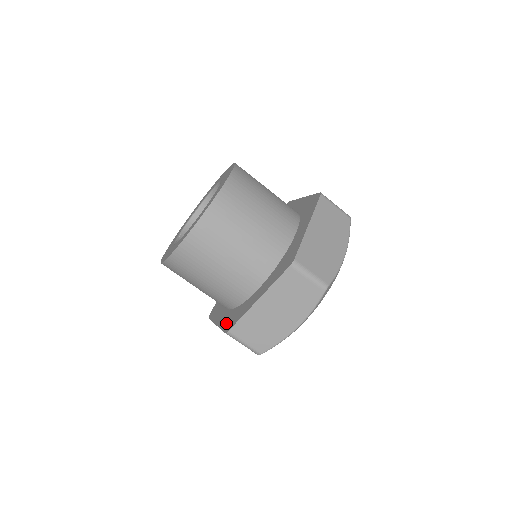
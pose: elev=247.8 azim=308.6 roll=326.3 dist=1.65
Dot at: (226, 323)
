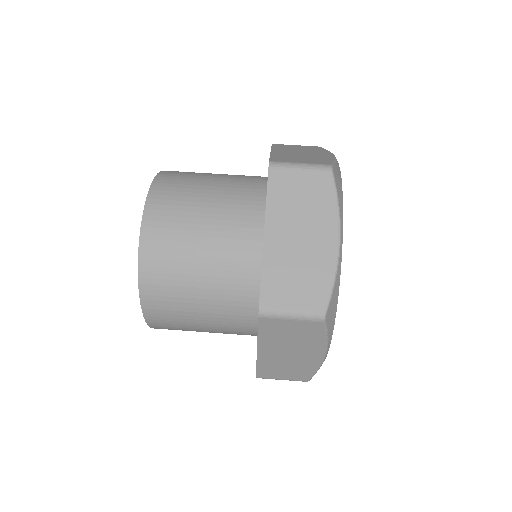
Dot at: occluded
